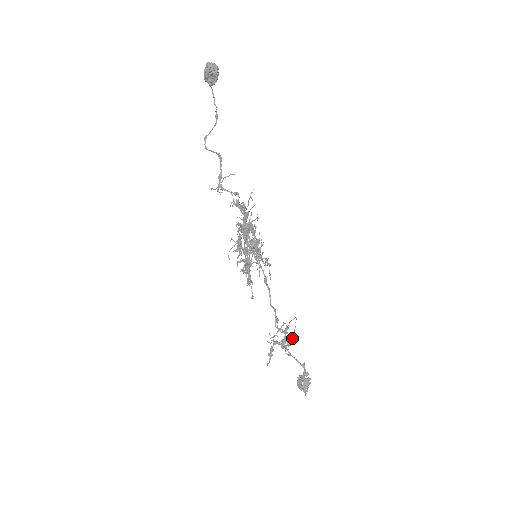
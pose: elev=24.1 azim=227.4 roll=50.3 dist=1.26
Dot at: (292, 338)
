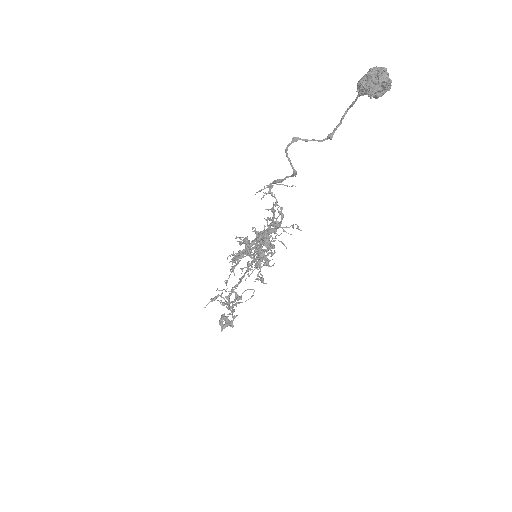
Dot at: (239, 303)
